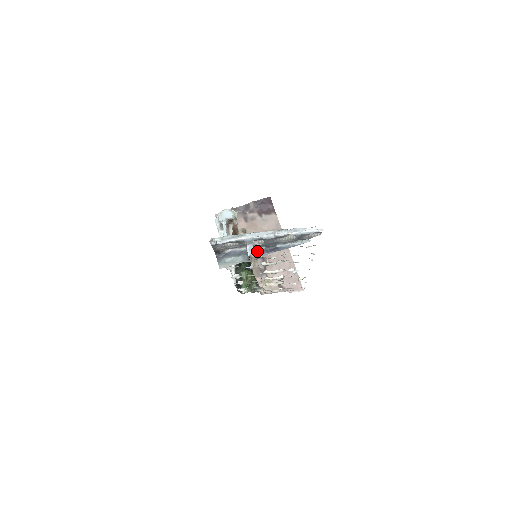
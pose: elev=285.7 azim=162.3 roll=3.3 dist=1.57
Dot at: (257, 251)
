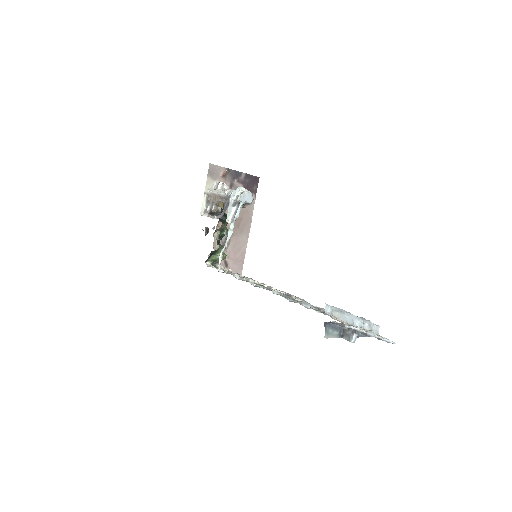
Dot at: occluded
